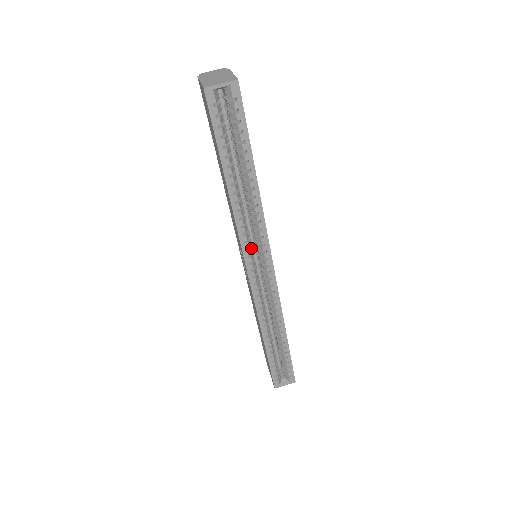
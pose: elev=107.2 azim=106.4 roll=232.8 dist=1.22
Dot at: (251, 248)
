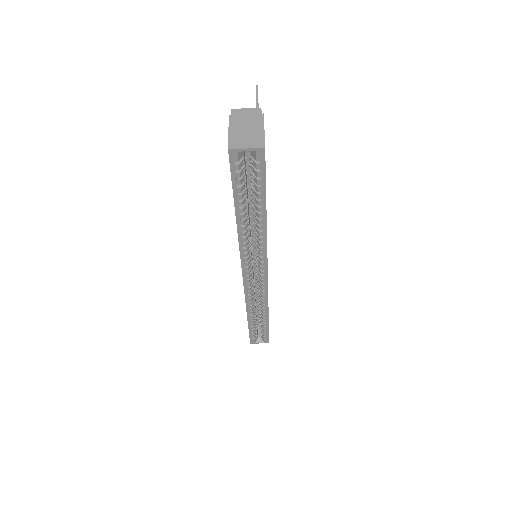
Dot at: (250, 260)
